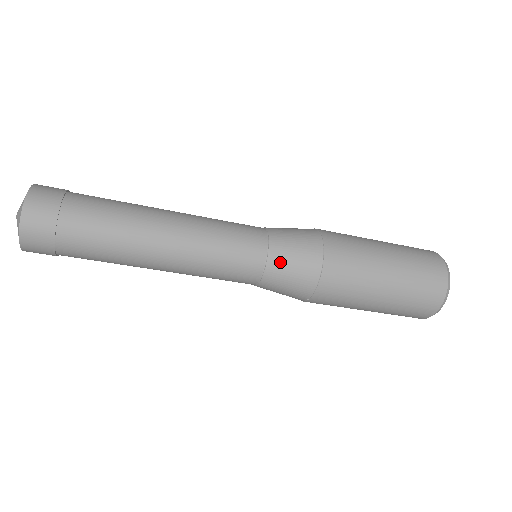
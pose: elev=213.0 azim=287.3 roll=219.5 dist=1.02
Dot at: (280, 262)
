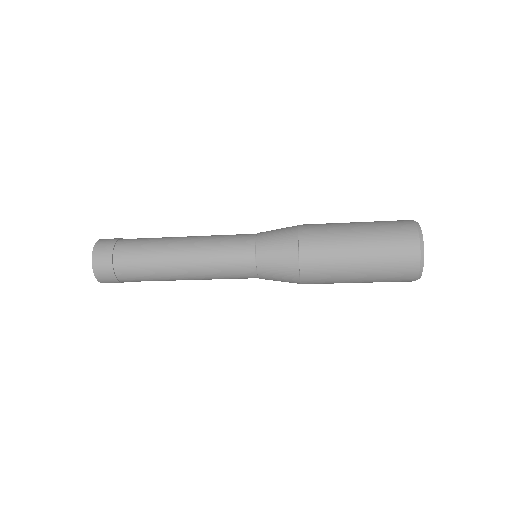
Dot at: (268, 279)
